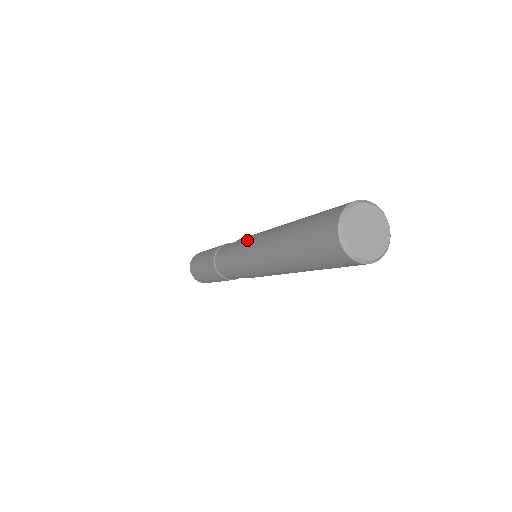
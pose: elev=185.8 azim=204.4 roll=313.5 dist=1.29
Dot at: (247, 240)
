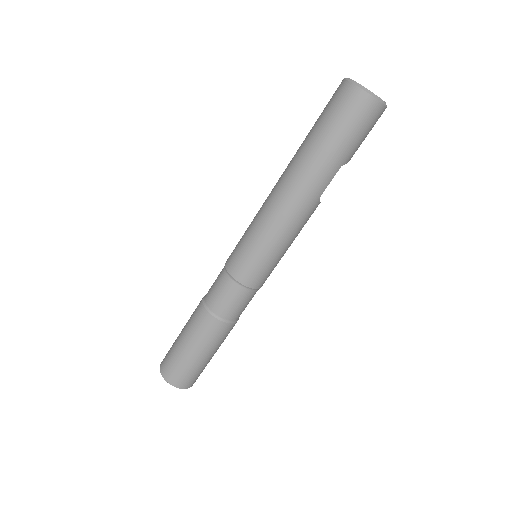
Dot at: (246, 231)
